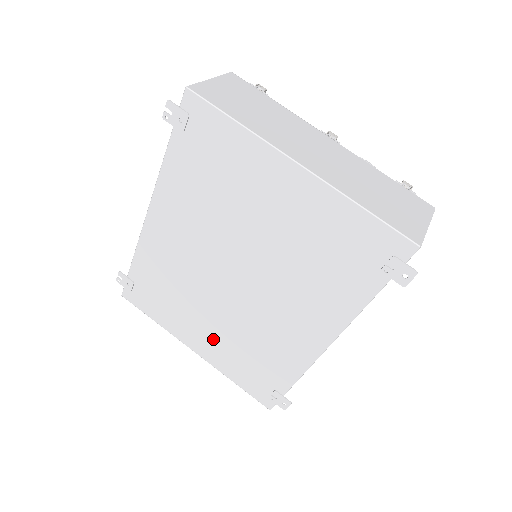
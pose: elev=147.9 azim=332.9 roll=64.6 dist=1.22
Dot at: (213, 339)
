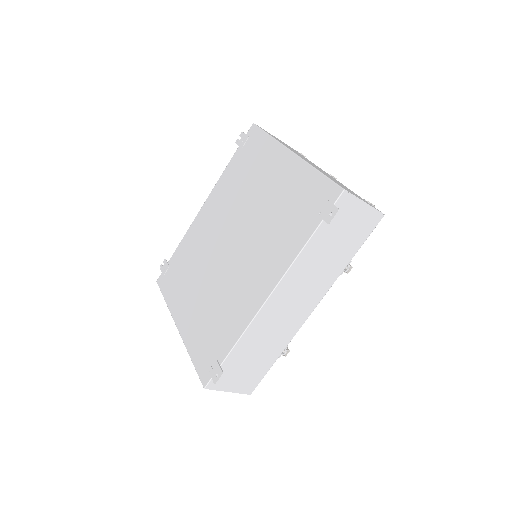
Dot at: (195, 310)
